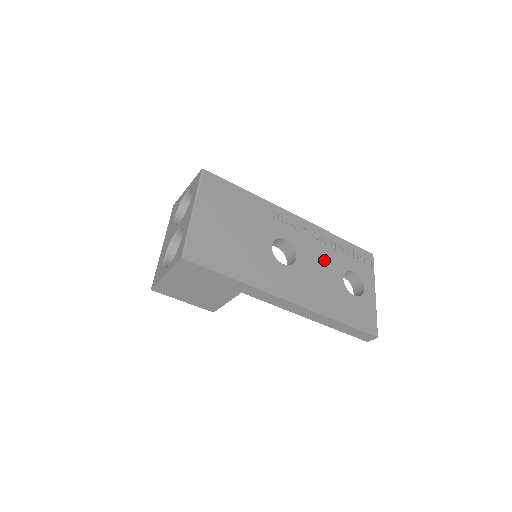
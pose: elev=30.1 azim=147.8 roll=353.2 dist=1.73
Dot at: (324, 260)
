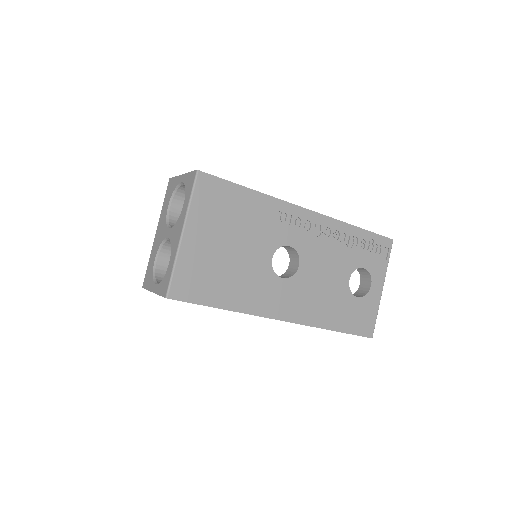
Dot at: (332, 261)
